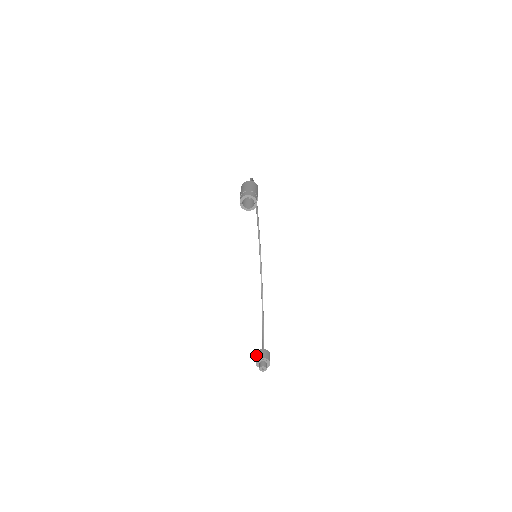
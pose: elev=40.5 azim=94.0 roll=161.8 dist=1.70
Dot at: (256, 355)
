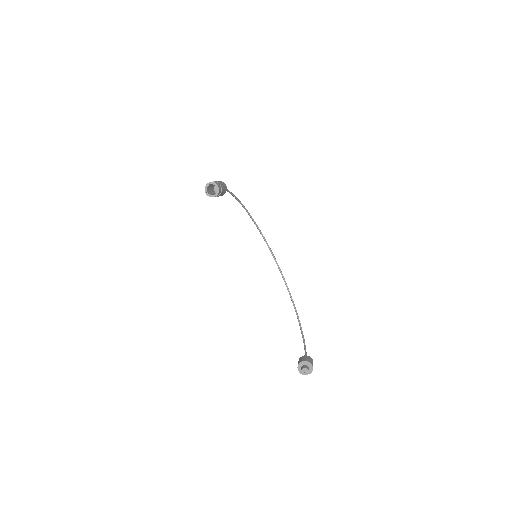
Dot at: occluded
